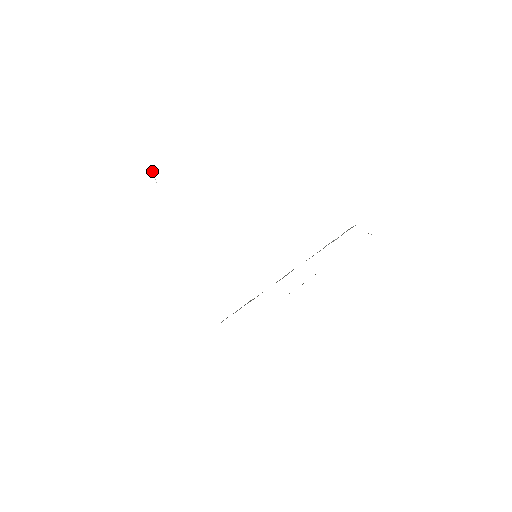
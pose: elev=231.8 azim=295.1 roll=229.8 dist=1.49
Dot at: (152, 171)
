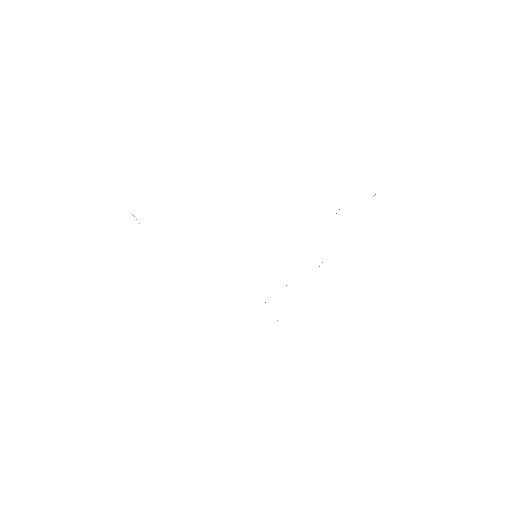
Dot at: (132, 214)
